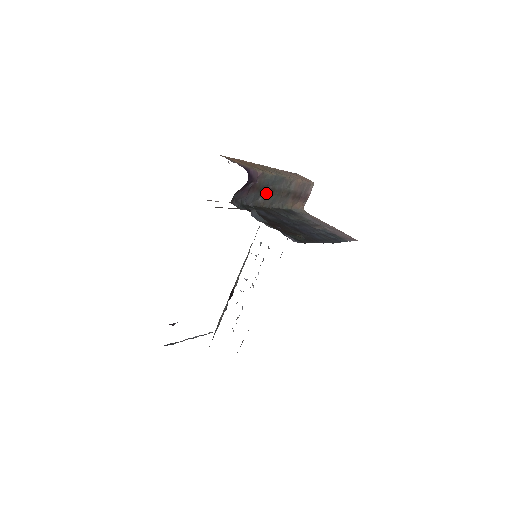
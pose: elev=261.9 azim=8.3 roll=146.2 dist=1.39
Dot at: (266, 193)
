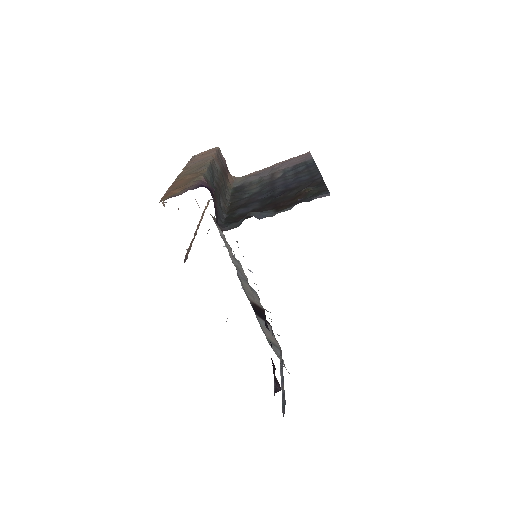
Dot at: (219, 193)
